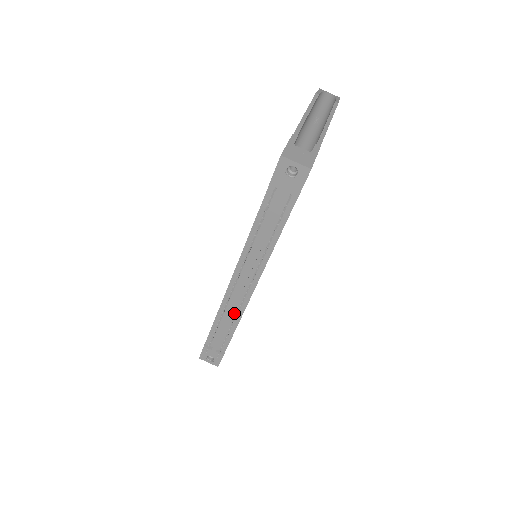
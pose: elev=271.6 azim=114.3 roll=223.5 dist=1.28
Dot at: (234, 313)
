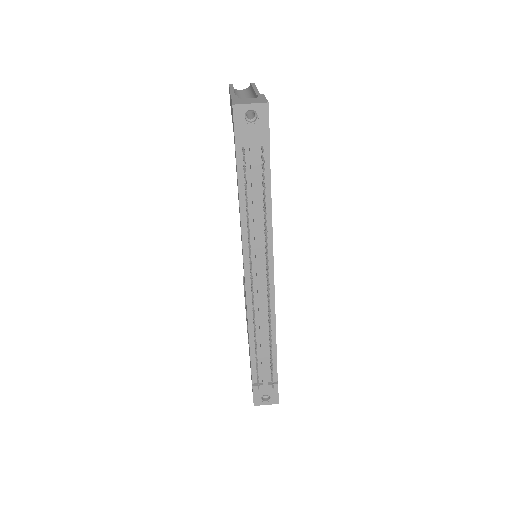
Dot at: (266, 324)
